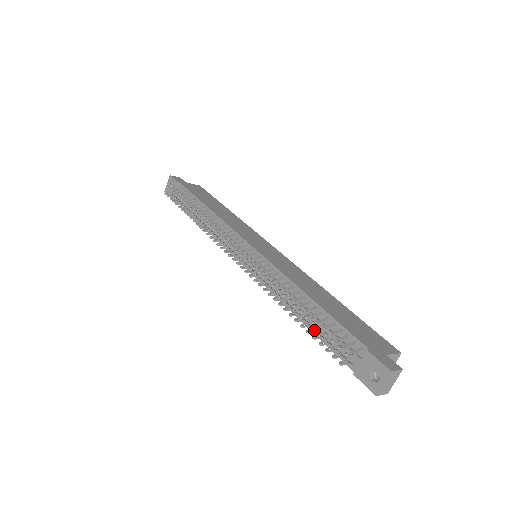
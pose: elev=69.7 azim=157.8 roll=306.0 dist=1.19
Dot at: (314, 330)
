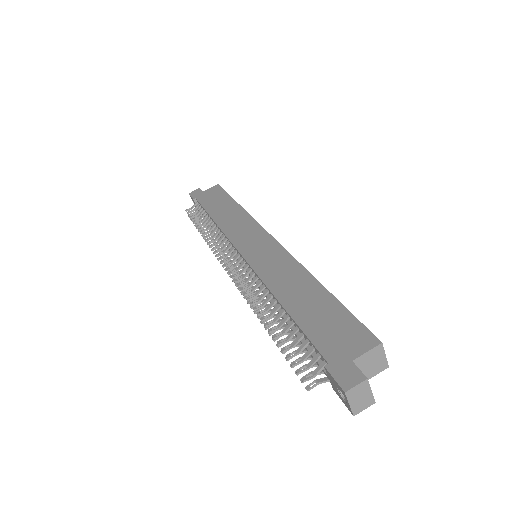
Dot at: (290, 346)
